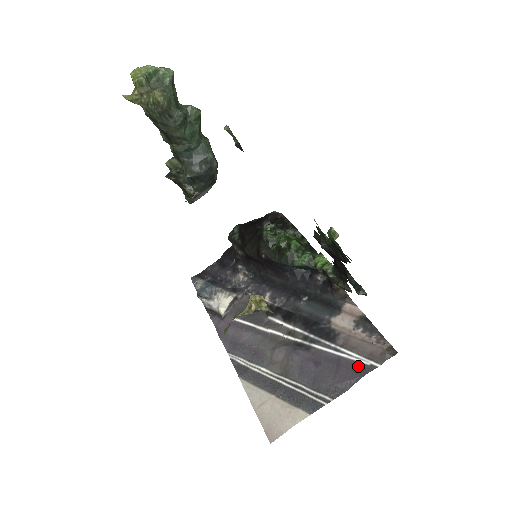
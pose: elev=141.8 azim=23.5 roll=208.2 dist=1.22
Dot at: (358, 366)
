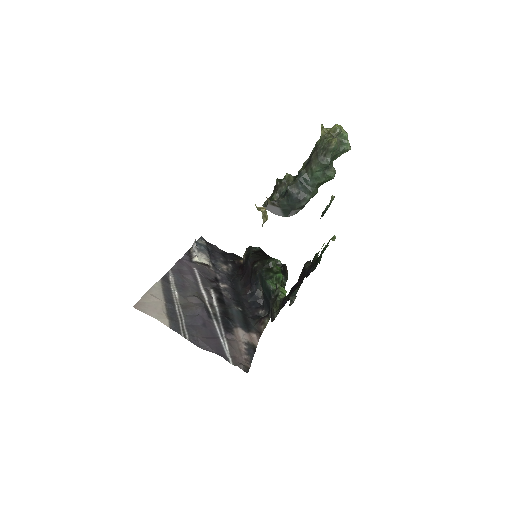
Dot at: (222, 350)
